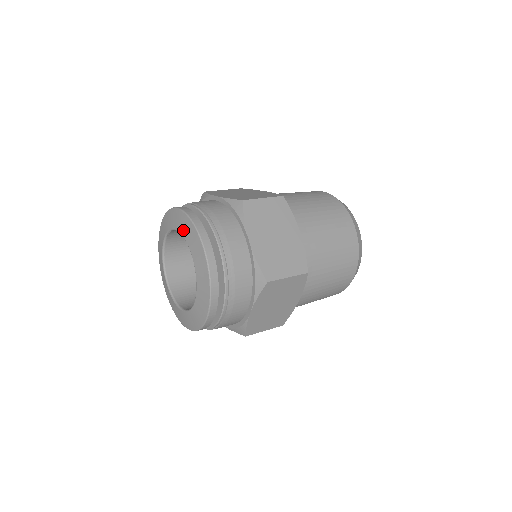
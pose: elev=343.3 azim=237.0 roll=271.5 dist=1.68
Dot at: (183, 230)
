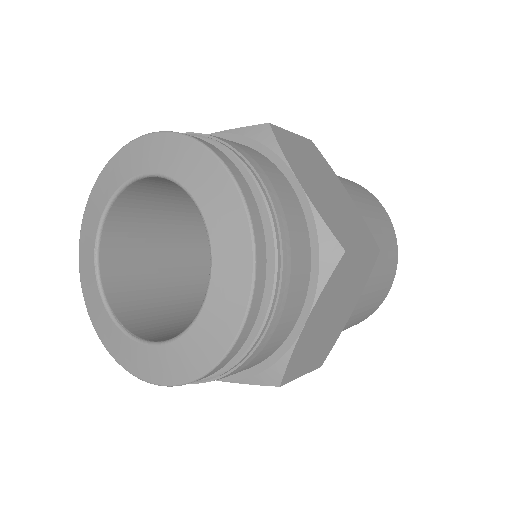
Dot at: (220, 239)
